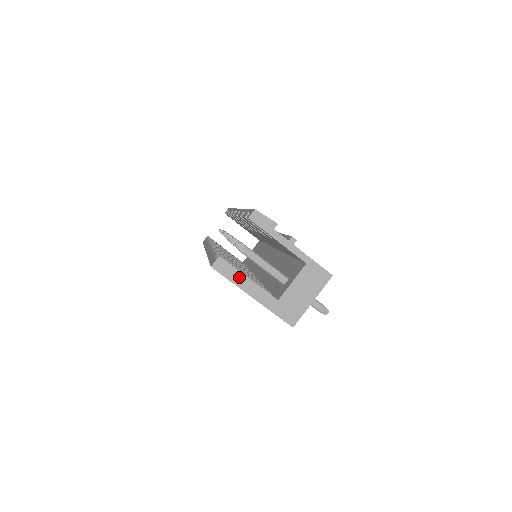
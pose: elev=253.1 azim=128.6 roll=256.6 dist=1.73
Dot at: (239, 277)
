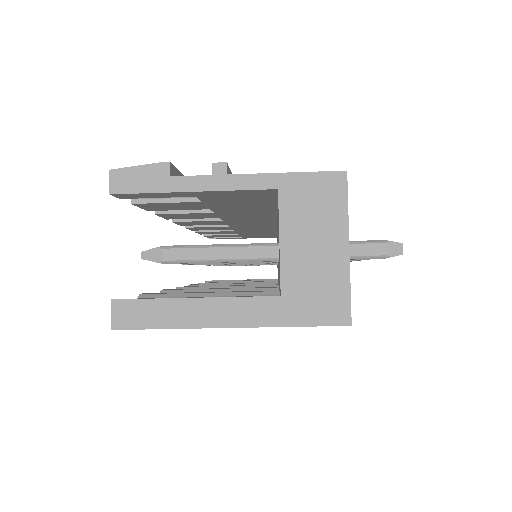
Dot at: (175, 309)
